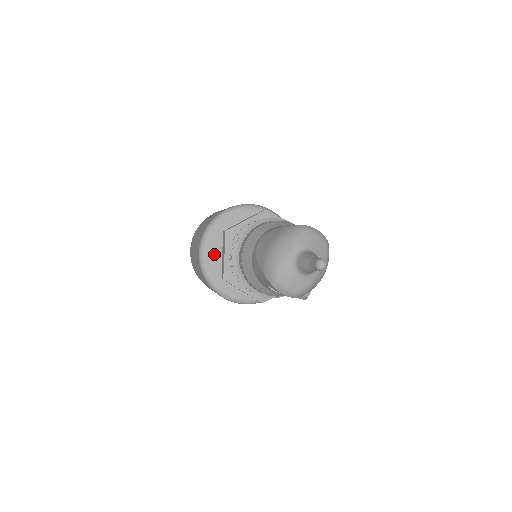
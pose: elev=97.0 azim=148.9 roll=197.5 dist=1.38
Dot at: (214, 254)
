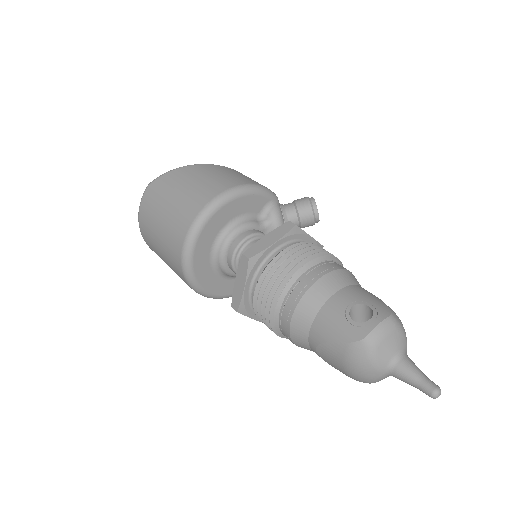
Dot at: (216, 285)
